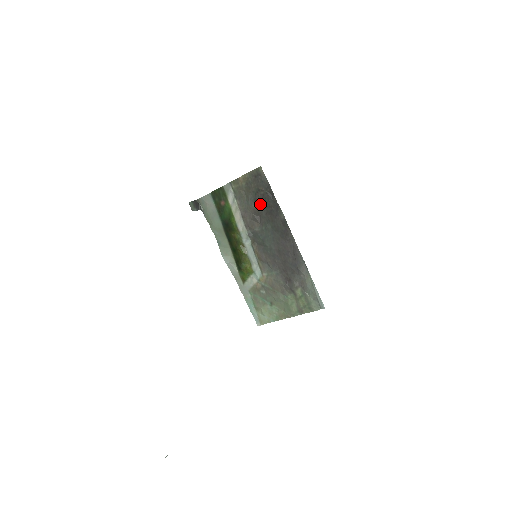
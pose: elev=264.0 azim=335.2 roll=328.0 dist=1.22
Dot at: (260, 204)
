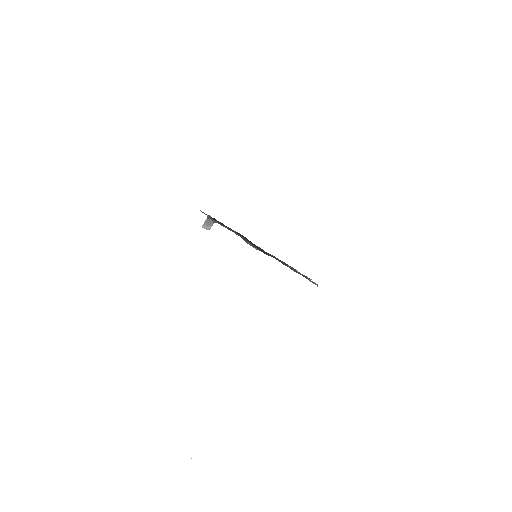
Dot at: occluded
